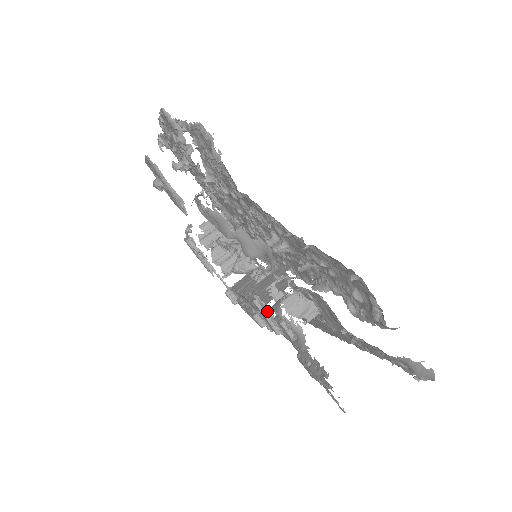
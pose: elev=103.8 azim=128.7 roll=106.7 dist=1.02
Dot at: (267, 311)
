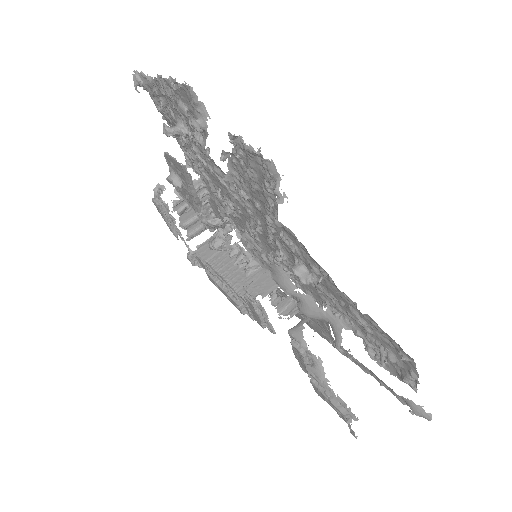
Dot at: (264, 313)
